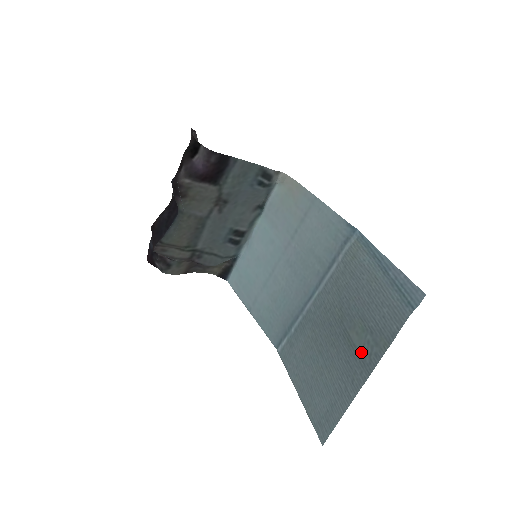
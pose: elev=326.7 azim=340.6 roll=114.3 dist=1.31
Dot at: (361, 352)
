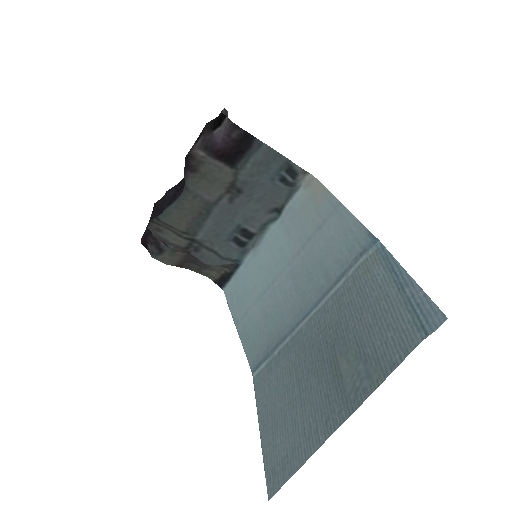
Dot at: (347, 385)
